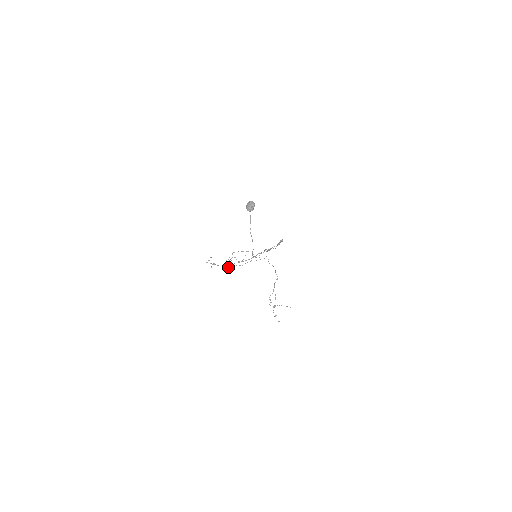
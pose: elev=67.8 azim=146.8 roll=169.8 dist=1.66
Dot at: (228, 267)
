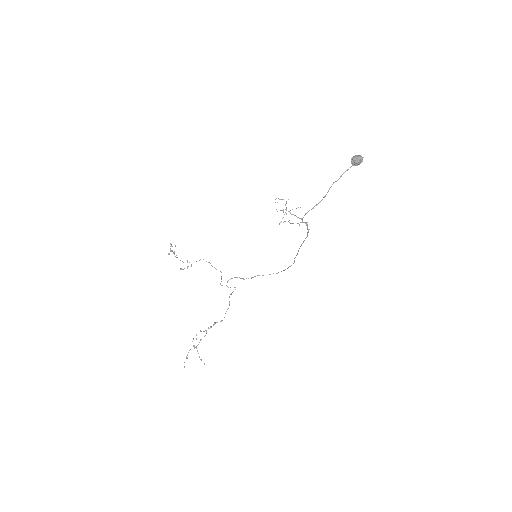
Dot at: occluded
